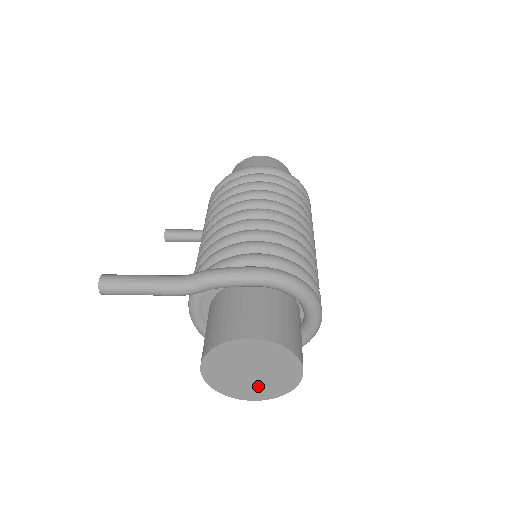
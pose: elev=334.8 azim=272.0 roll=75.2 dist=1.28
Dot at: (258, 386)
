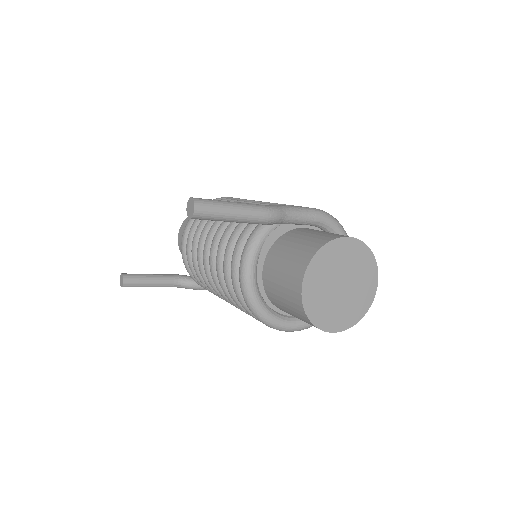
Dot at: (343, 308)
